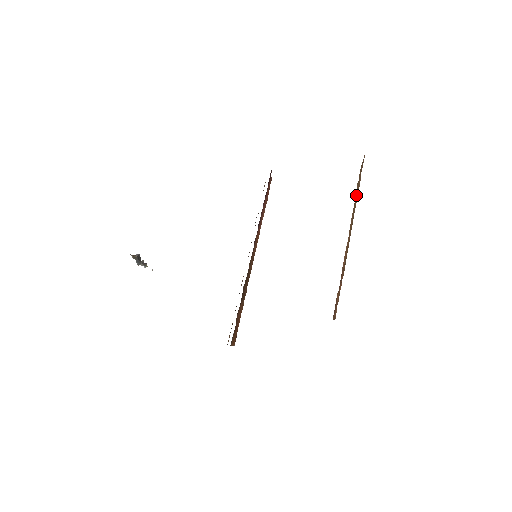
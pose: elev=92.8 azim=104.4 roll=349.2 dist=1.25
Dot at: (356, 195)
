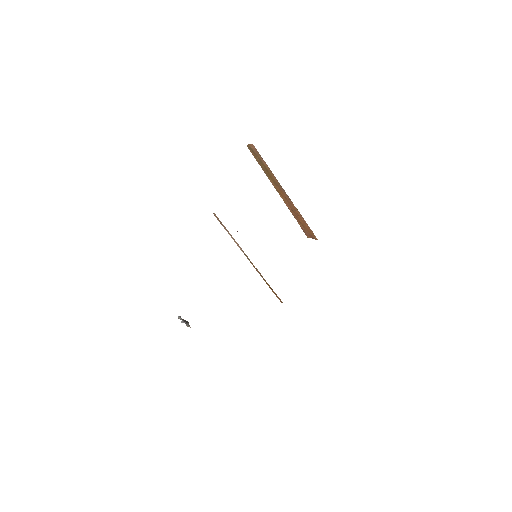
Dot at: (263, 168)
